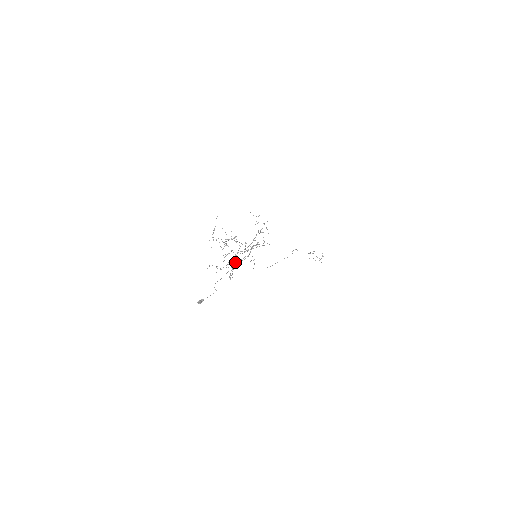
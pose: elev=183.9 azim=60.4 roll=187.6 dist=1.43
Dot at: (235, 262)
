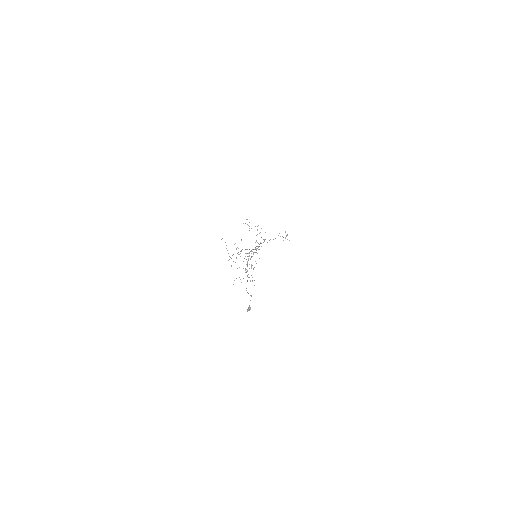
Dot at: occluded
